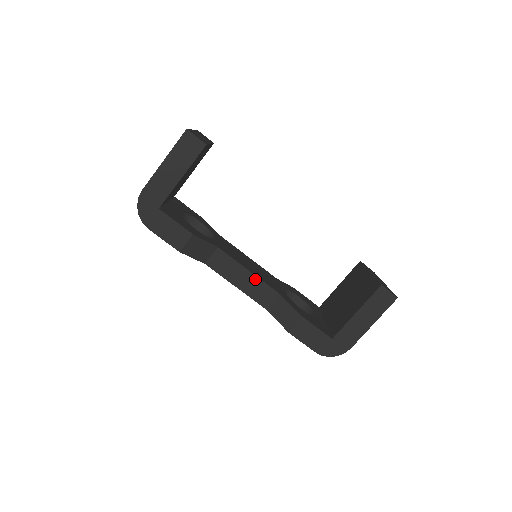
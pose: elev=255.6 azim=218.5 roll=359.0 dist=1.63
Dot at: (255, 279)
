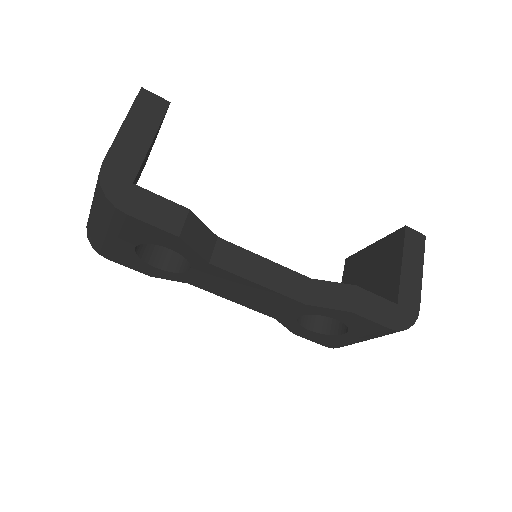
Dot at: (277, 267)
